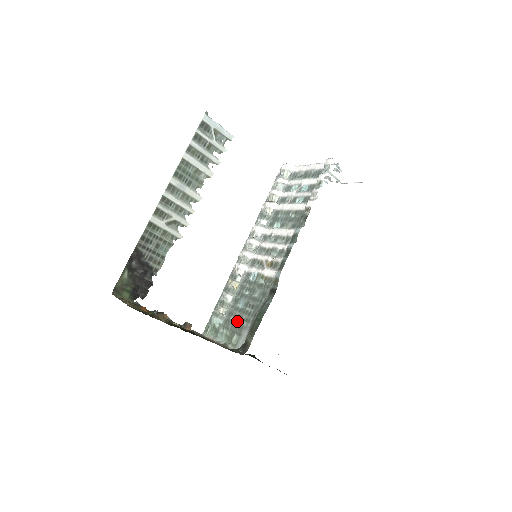
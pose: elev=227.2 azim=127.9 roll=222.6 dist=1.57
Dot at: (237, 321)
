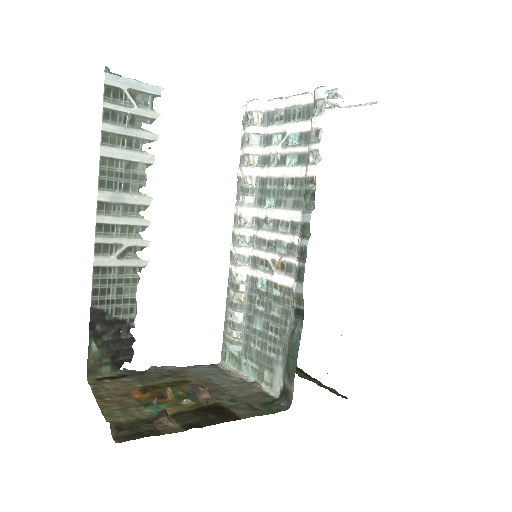
Dot at: (261, 350)
